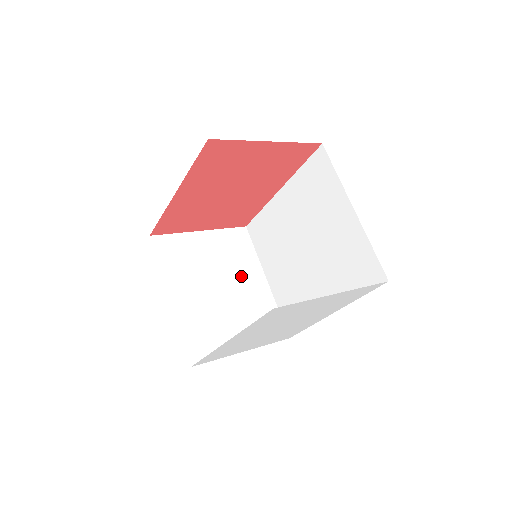
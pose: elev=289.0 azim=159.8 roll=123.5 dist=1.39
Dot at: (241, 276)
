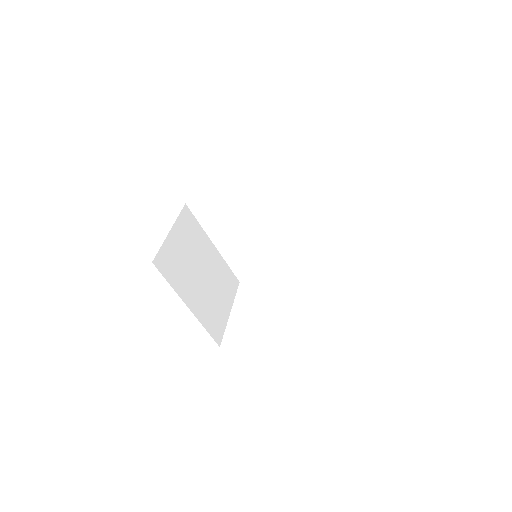
Dot at: (204, 254)
